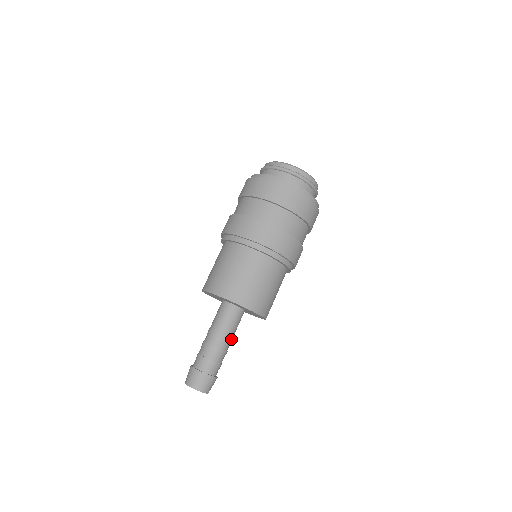
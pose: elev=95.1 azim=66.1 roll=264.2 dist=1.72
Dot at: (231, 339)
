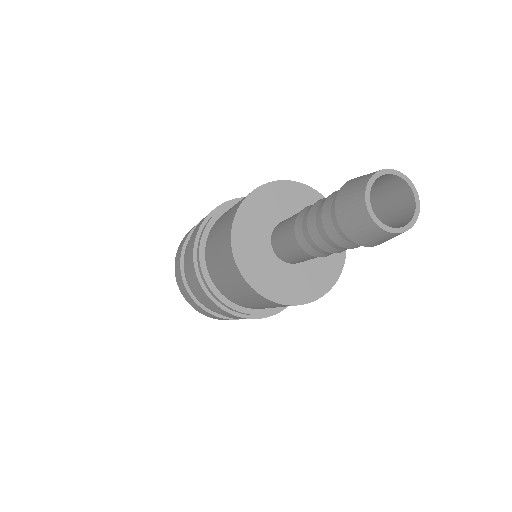
Dot at: occluded
